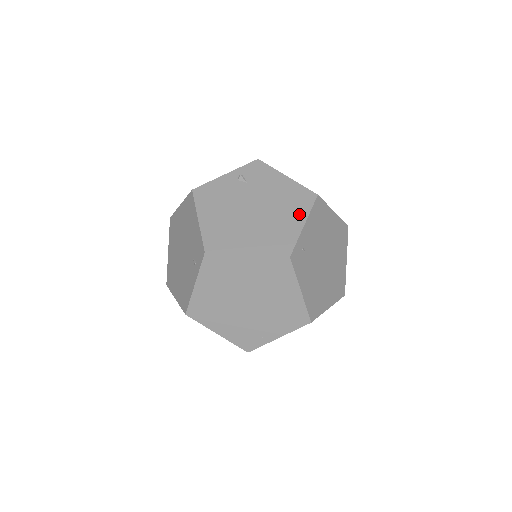
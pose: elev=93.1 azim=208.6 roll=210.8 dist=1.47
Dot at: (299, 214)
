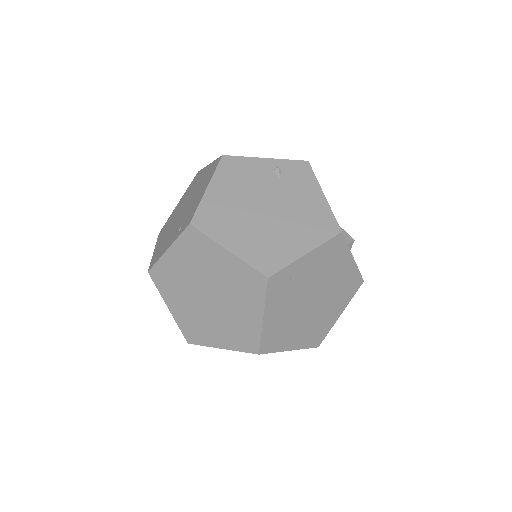
Dot at: (308, 240)
